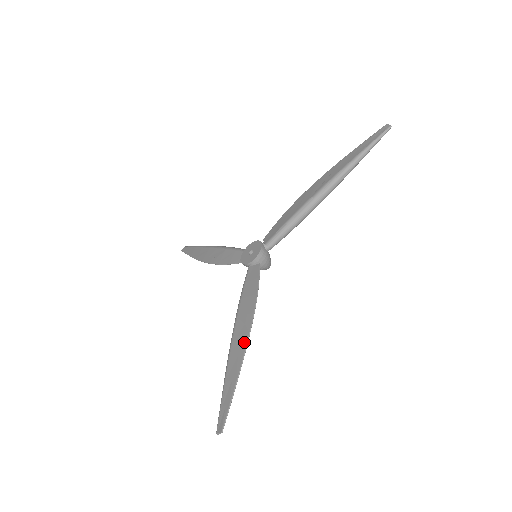
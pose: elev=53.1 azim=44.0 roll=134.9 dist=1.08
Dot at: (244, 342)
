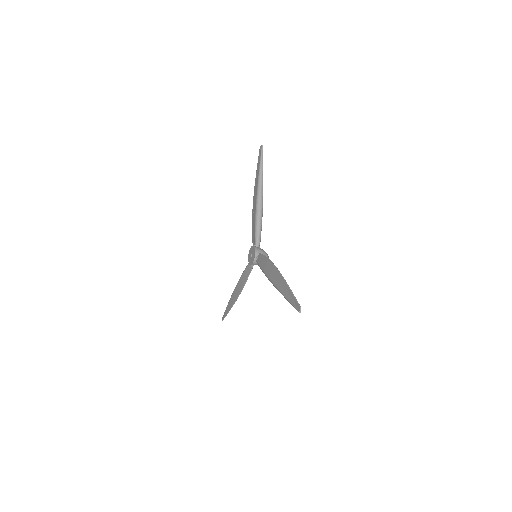
Dot at: (234, 302)
